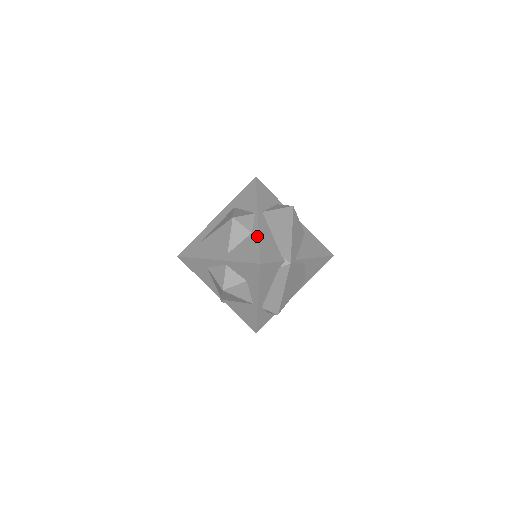
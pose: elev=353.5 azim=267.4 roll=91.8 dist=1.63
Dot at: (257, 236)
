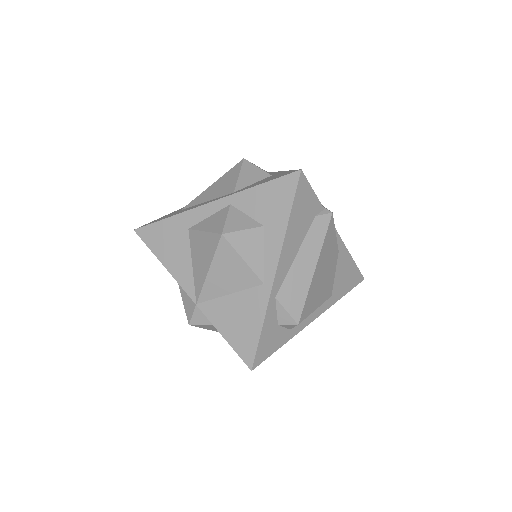
Dot at: (283, 171)
